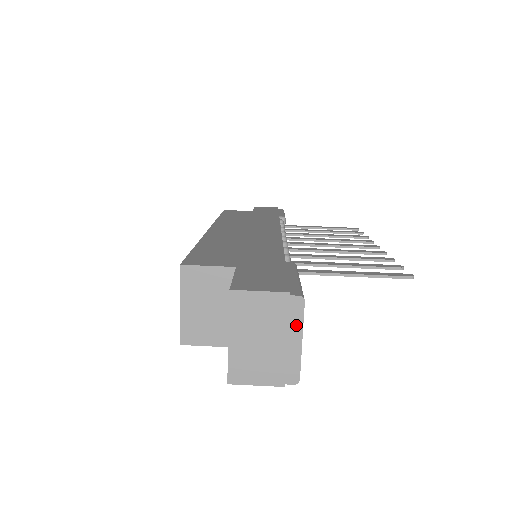
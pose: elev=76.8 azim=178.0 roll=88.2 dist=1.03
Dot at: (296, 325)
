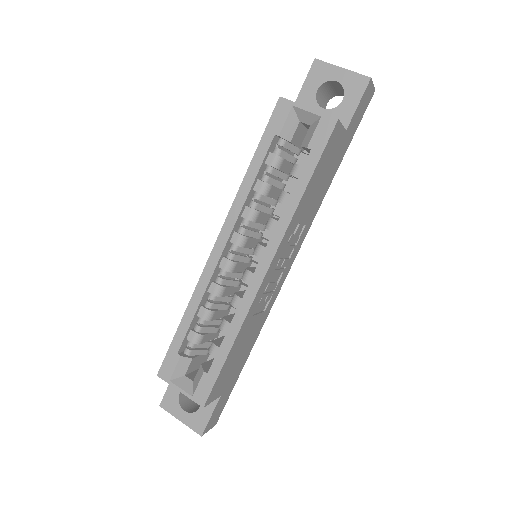
Dot at: occluded
